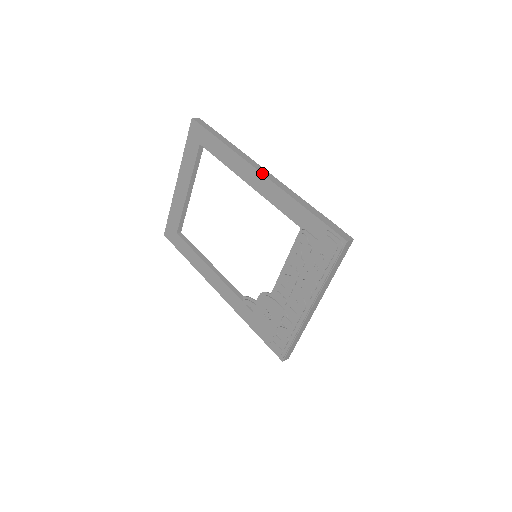
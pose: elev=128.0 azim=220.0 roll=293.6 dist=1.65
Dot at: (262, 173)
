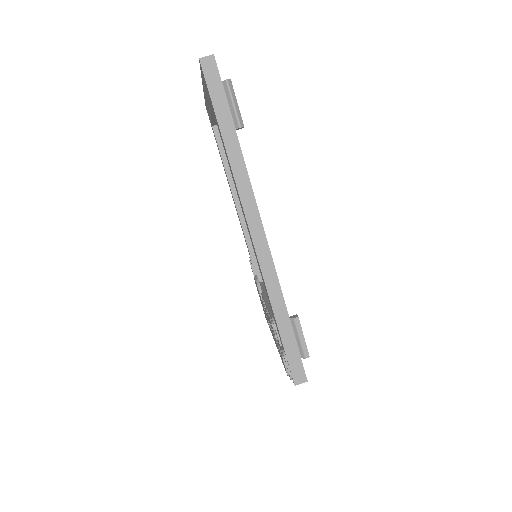
Dot at: (251, 237)
